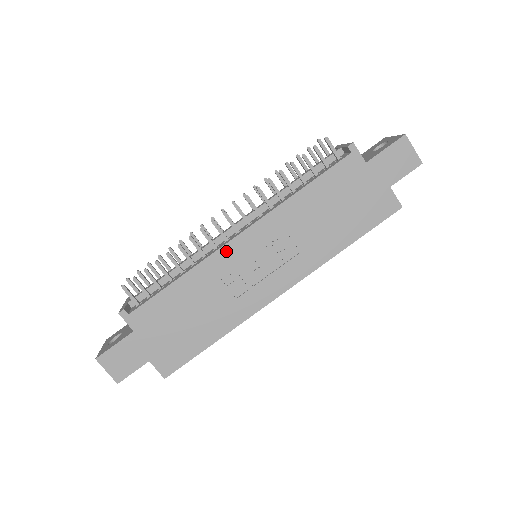
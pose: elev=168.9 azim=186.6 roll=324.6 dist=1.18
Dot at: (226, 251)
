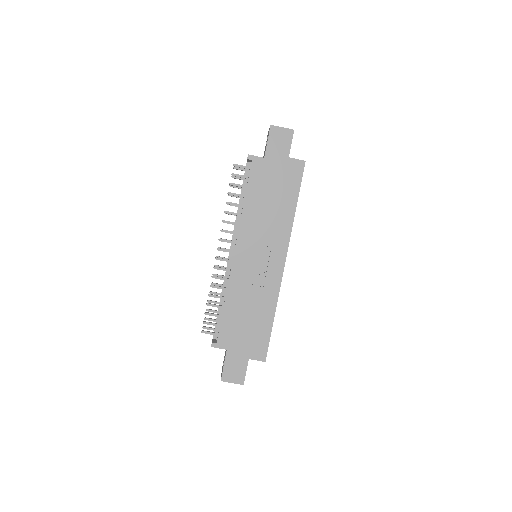
Dot at: (235, 267)
